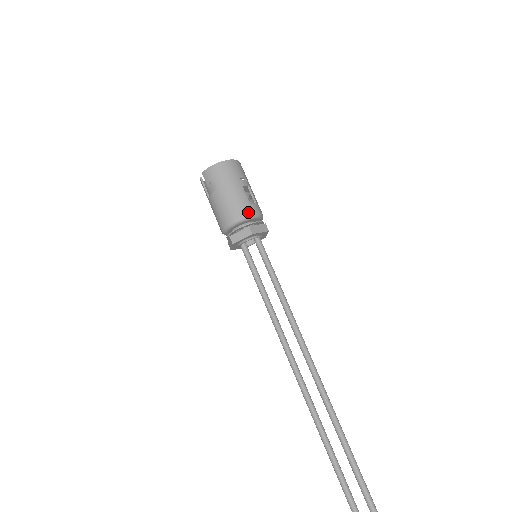
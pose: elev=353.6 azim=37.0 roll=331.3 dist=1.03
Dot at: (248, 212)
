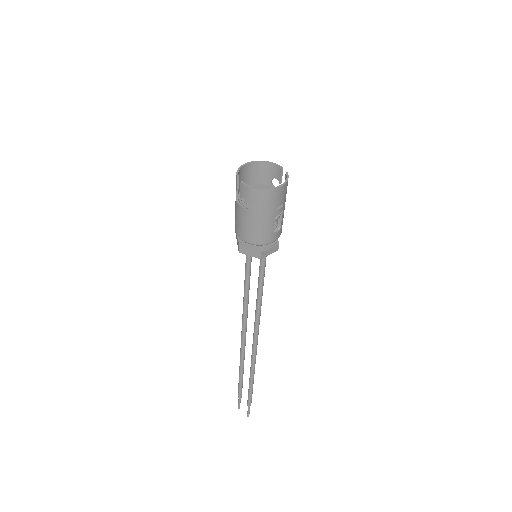
Dot at: (267, 241)
